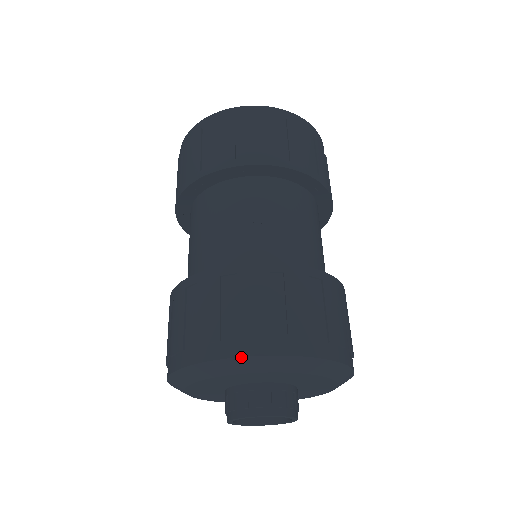
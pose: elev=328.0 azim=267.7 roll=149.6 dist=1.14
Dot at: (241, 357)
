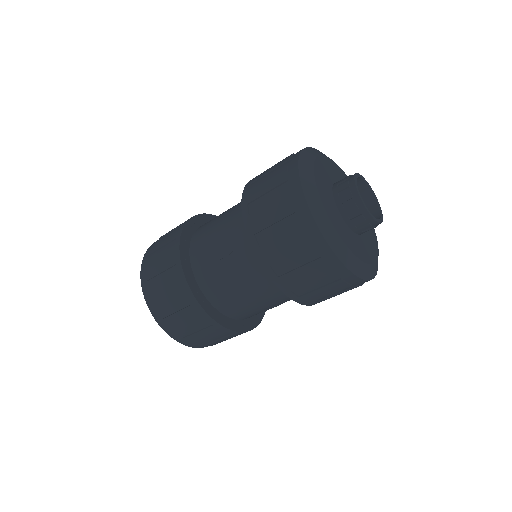
Dot at: (309, 147)
